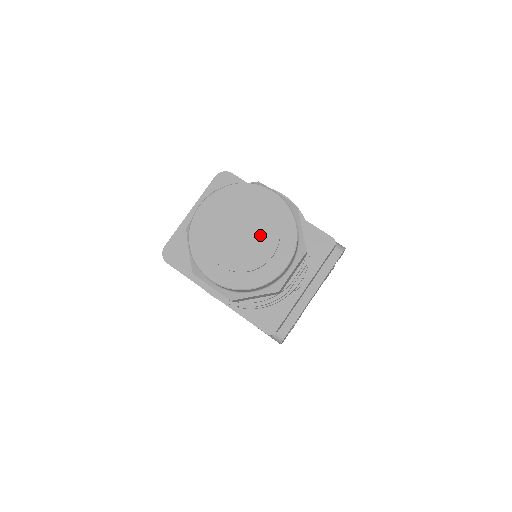
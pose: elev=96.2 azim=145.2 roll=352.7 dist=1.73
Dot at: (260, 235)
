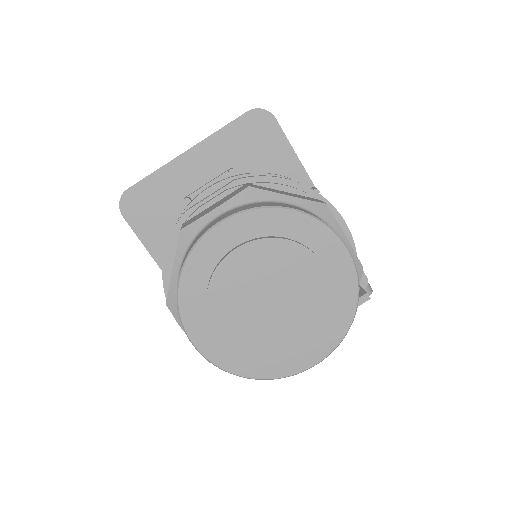
Dot at: (297, 312)
